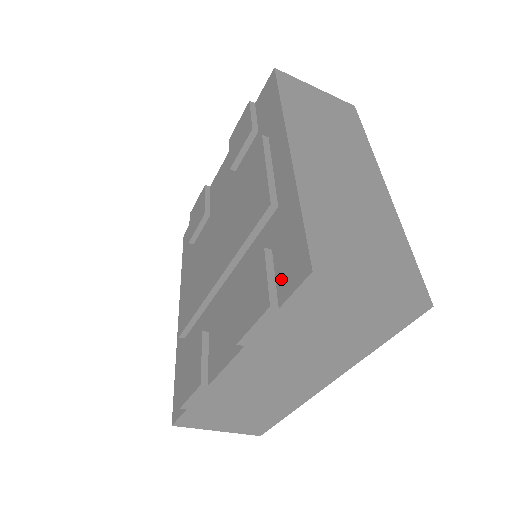
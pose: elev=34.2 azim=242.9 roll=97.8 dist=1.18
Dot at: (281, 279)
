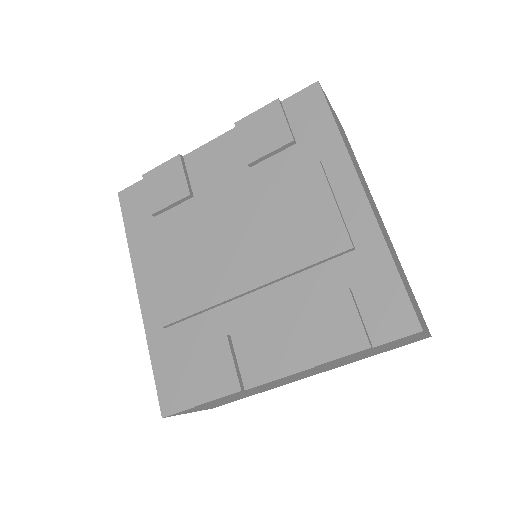
Dot at: (373, 322)
